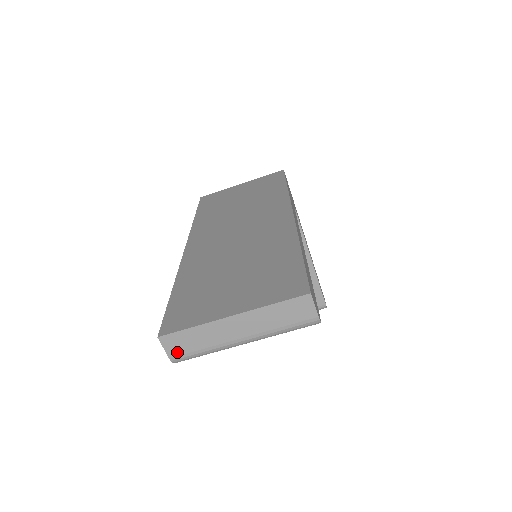
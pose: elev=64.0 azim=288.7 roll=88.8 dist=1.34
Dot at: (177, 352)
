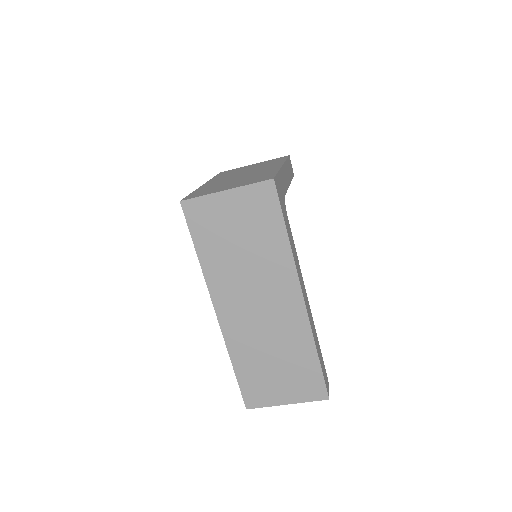
Dot at: occluded
